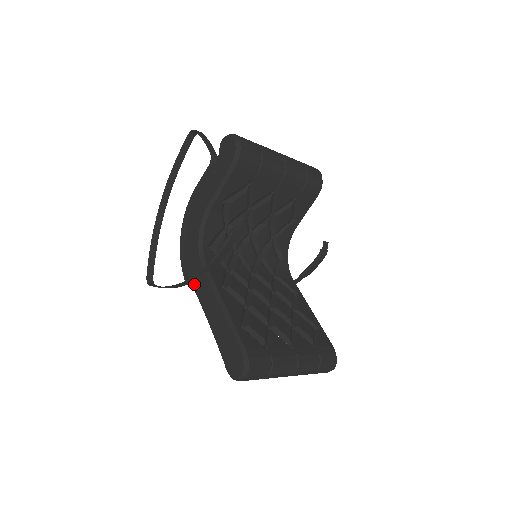
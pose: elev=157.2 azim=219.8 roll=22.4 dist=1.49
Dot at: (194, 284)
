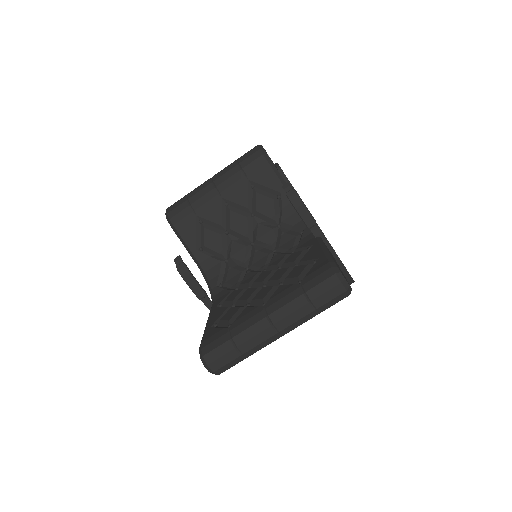
Dot at: occluded
